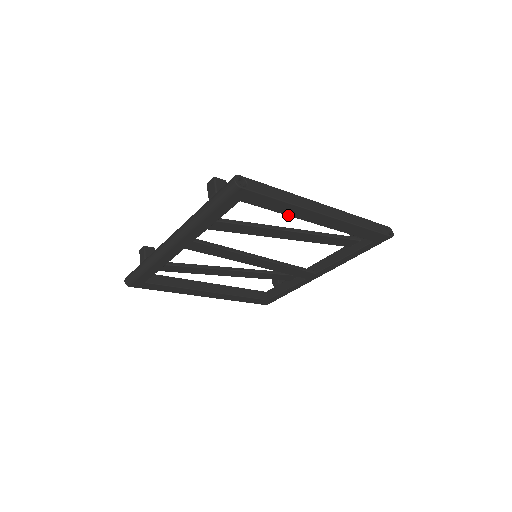
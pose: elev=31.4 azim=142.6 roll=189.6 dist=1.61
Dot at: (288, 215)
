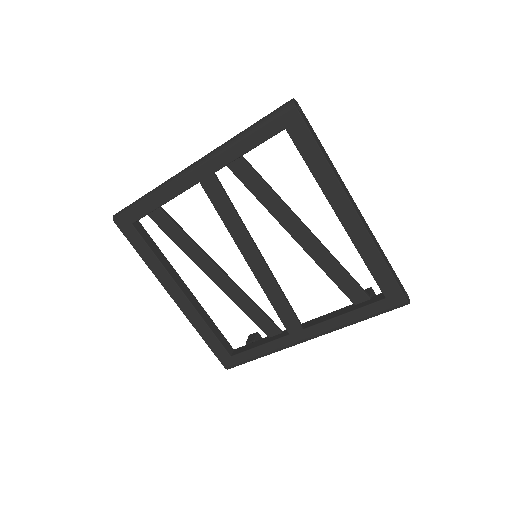
Dot at: (319, 184)
